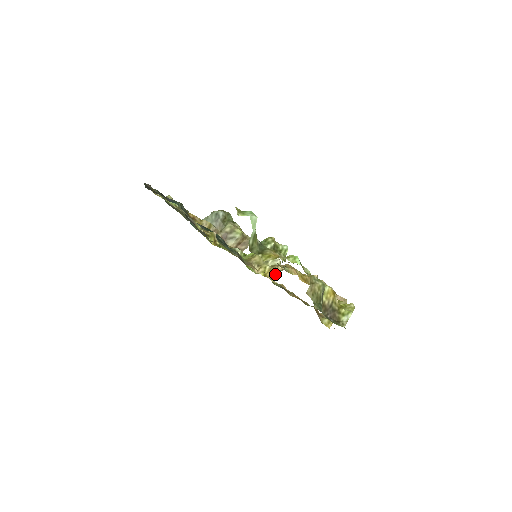
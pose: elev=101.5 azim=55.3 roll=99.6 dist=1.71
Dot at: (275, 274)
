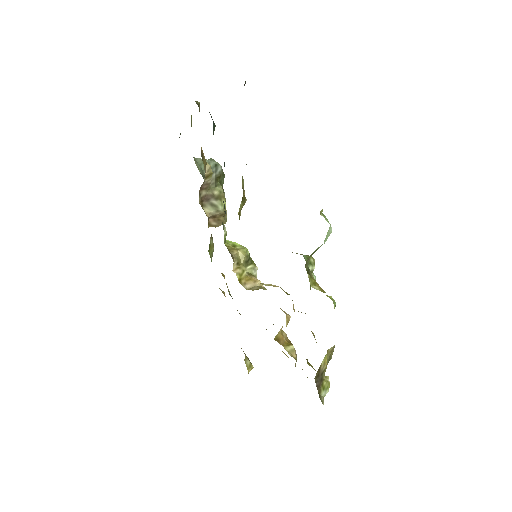
Dot at: (252, 286)
